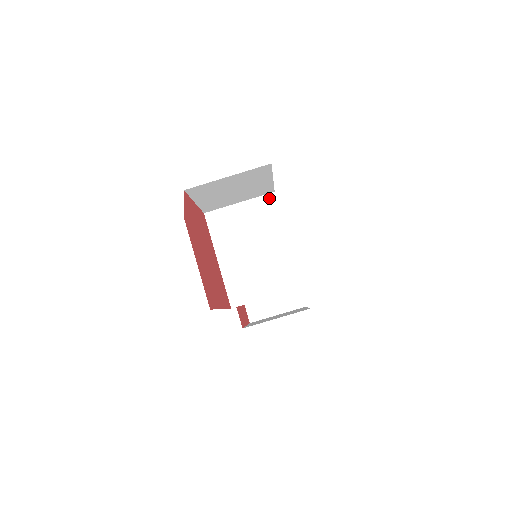
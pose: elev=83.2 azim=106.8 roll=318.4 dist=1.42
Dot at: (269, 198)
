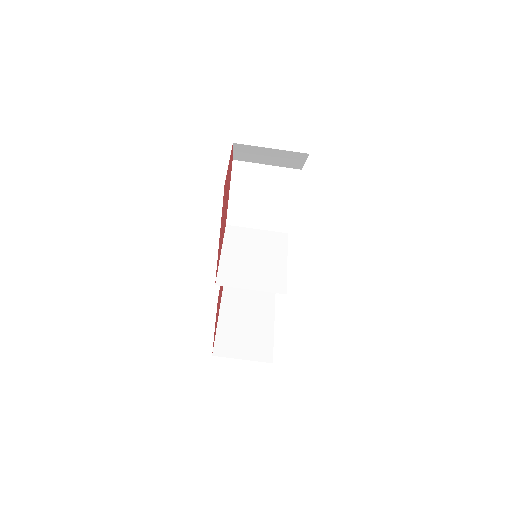
Dot at: (282, 235)
